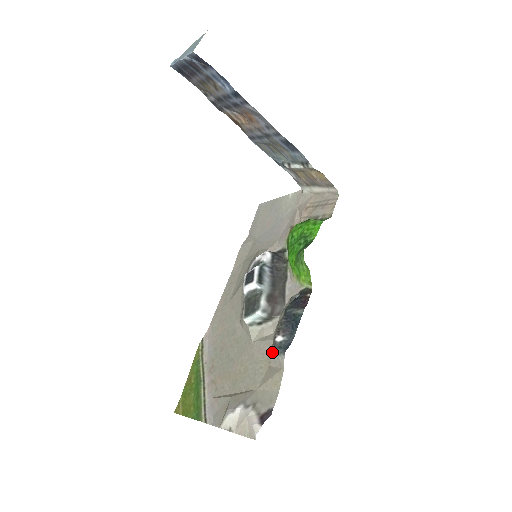
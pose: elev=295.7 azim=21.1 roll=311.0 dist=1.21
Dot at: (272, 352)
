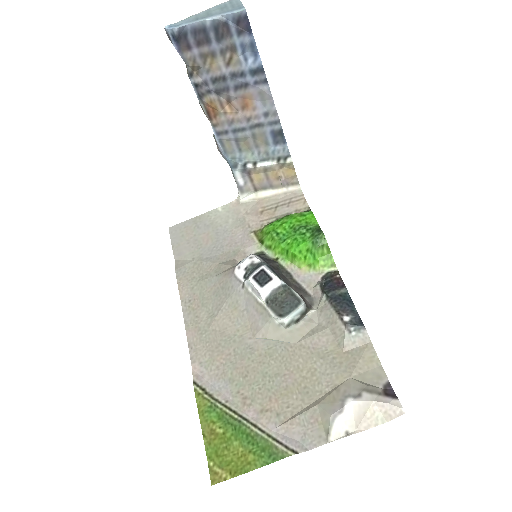
Dot at: (345, 335)
